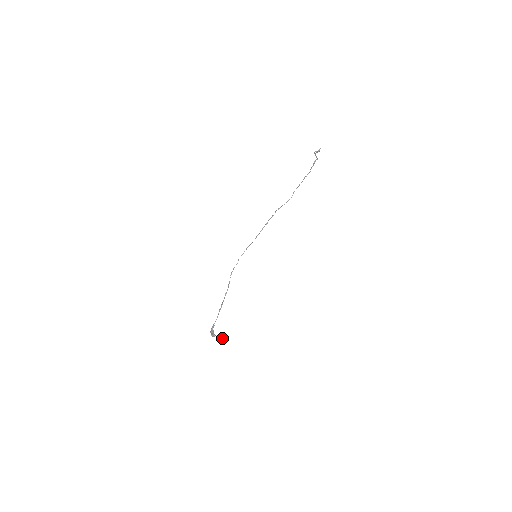
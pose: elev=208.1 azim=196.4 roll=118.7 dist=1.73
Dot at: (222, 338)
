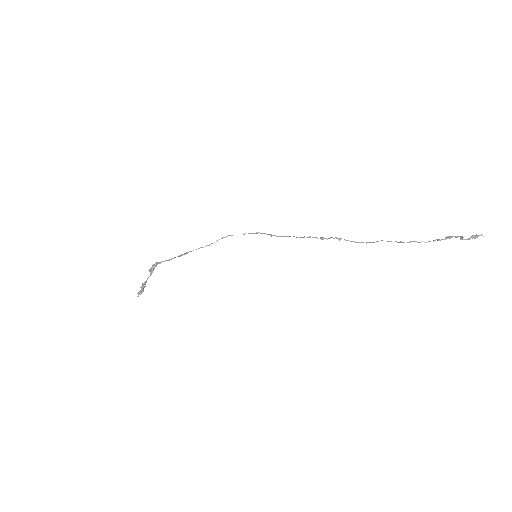
Dot at: (142, 292)
